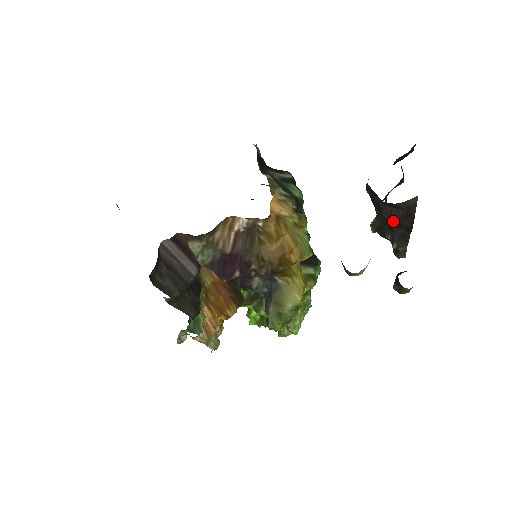
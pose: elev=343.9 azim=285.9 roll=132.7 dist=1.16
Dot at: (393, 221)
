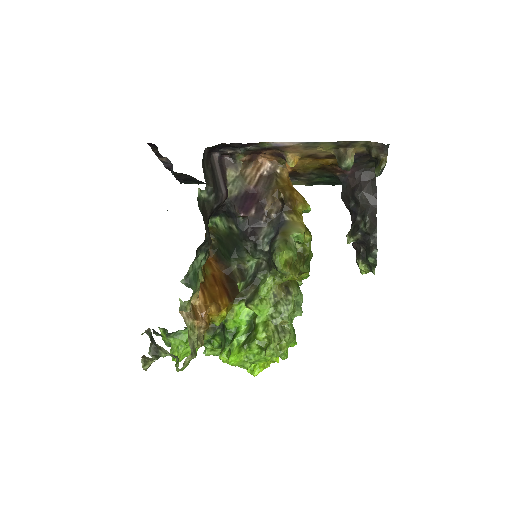
Dot at: (363, 192)
